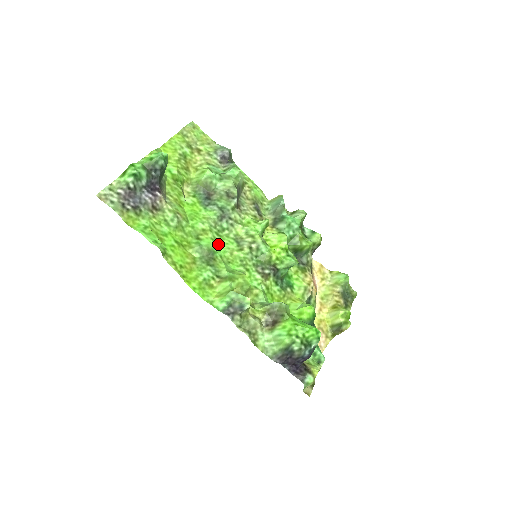
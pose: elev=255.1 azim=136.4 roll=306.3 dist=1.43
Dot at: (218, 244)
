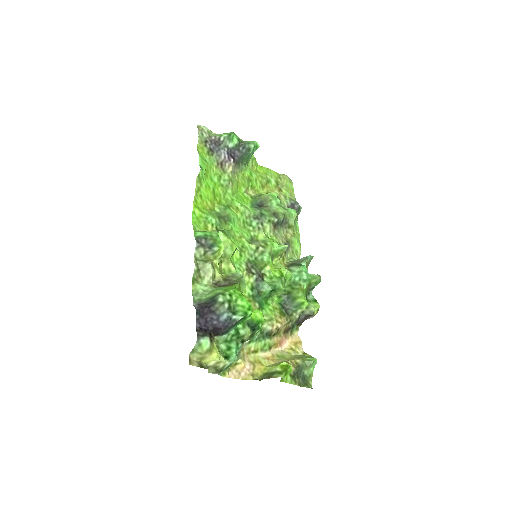
Dot at: (238, 225)
